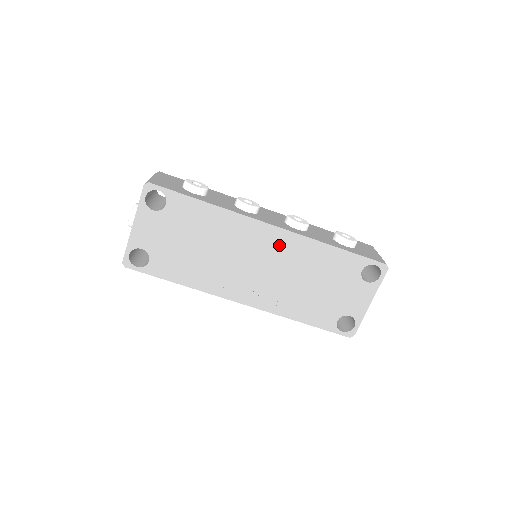
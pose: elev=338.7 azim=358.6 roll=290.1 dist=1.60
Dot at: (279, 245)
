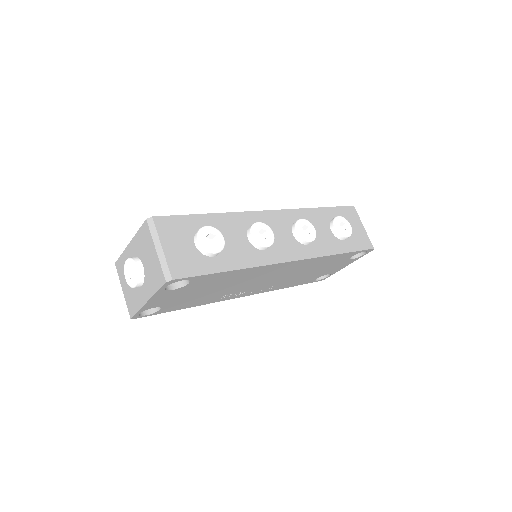
Dot at: (292, 267)
